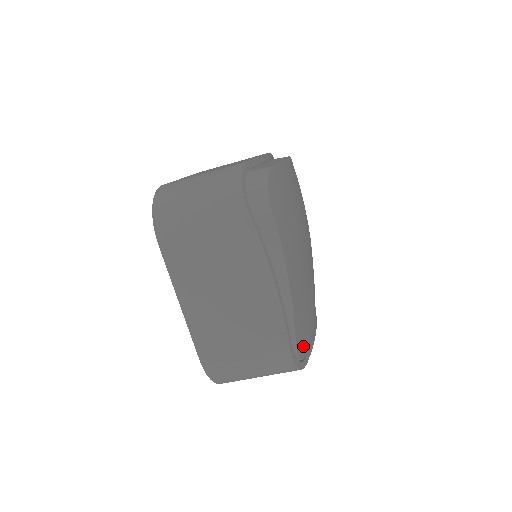
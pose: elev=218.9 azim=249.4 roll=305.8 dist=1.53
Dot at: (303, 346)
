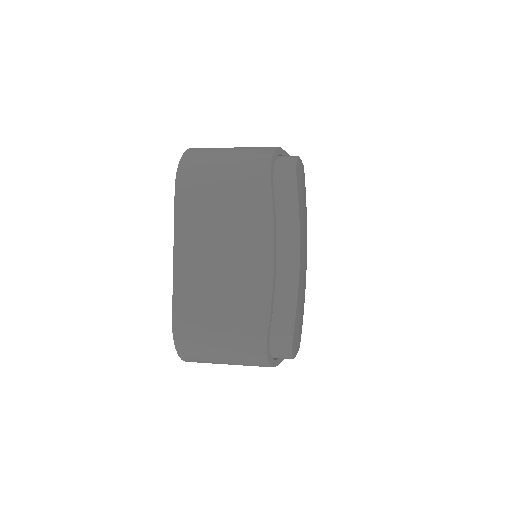
Dot at: occluded
